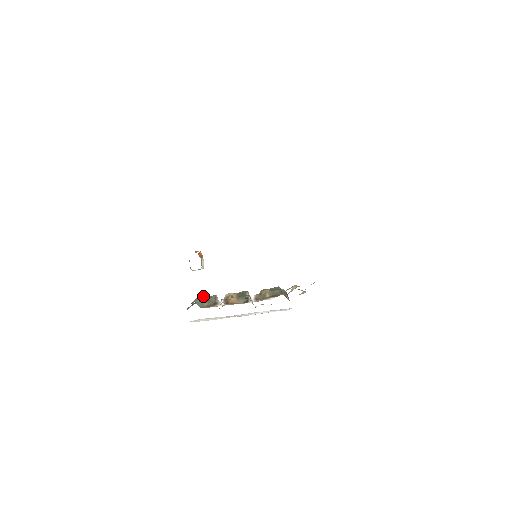
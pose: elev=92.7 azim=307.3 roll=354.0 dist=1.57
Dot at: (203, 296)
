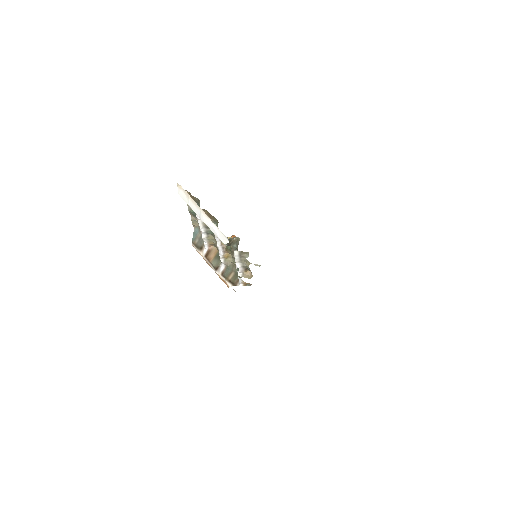
Dot at: occluded
